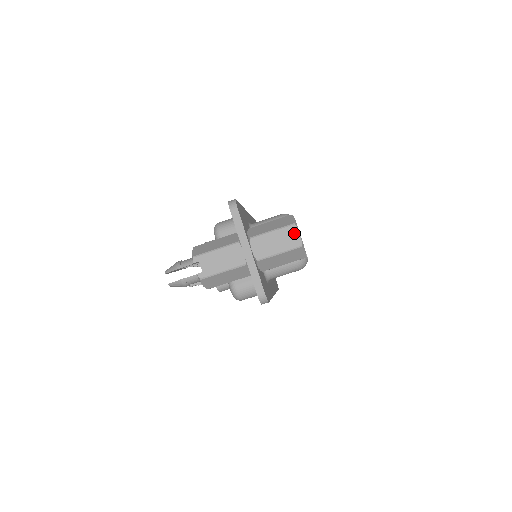
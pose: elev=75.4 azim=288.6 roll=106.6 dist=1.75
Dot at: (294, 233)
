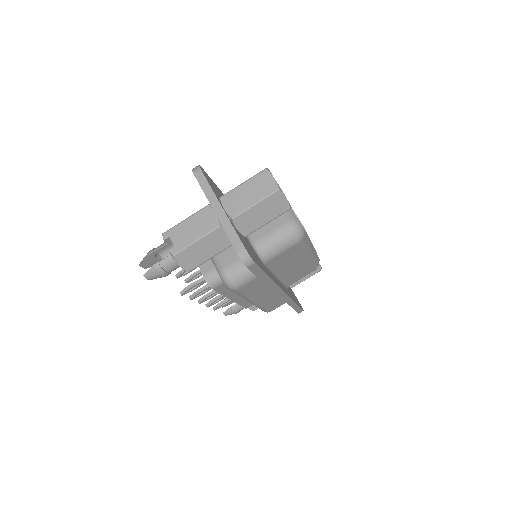
Dot at: (267, 178)
